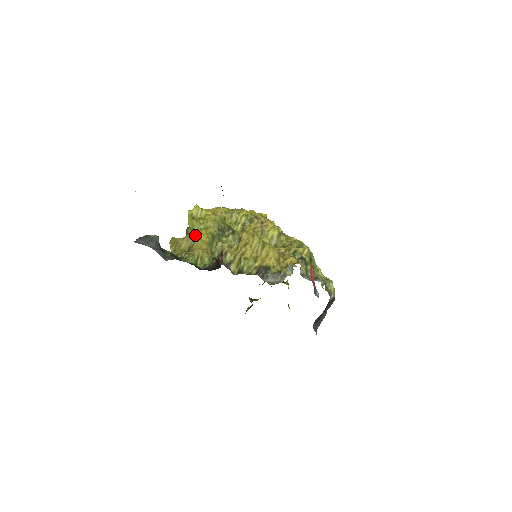
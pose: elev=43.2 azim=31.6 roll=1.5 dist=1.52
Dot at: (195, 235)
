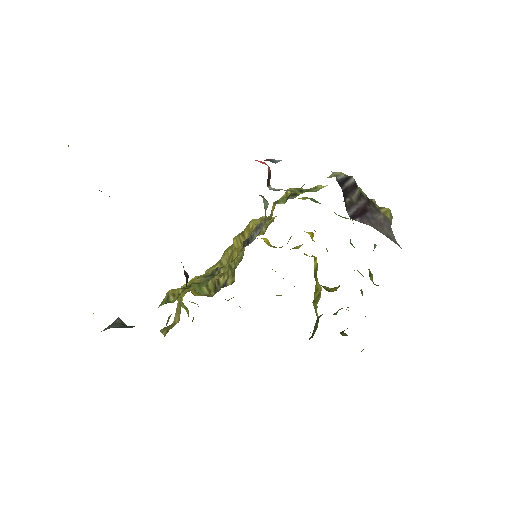
Dot at: (180, 300)
